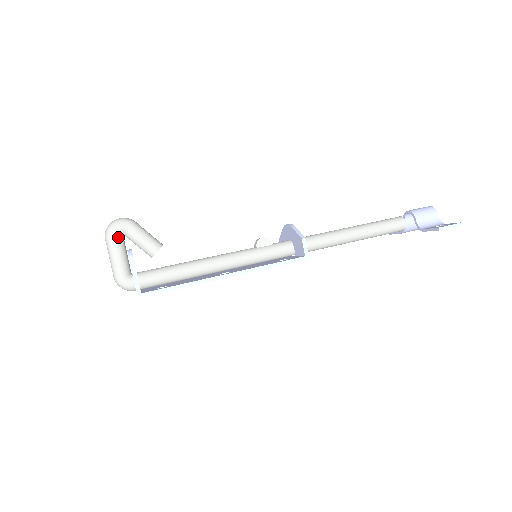
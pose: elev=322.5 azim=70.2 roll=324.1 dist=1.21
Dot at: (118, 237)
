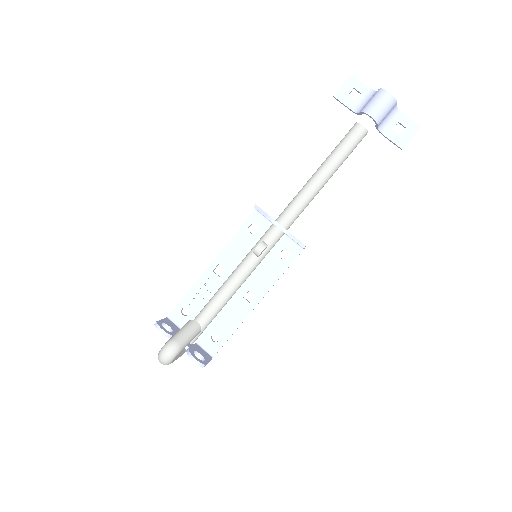
Dot at: (174, 359)
